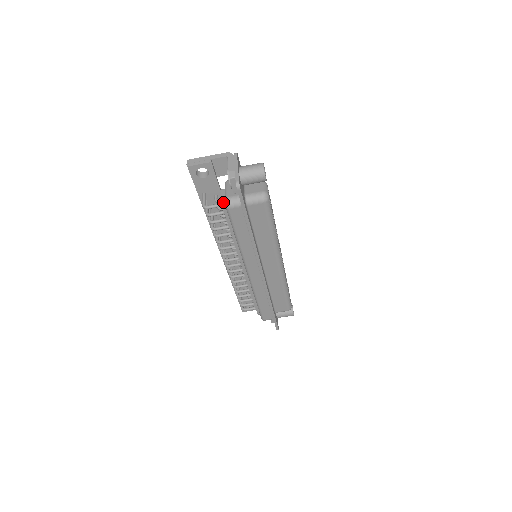
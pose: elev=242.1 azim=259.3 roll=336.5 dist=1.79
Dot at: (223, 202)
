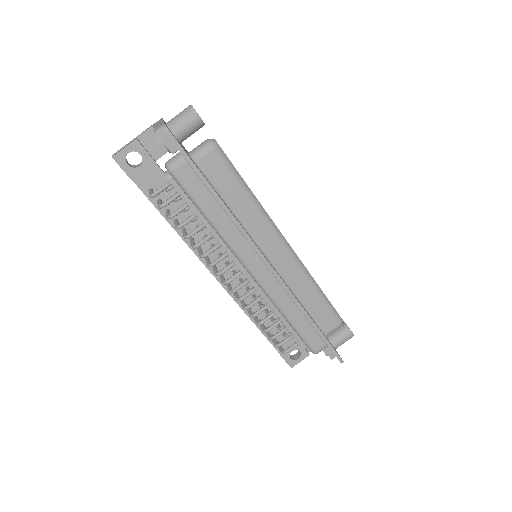
Dot at: (166, 173)
